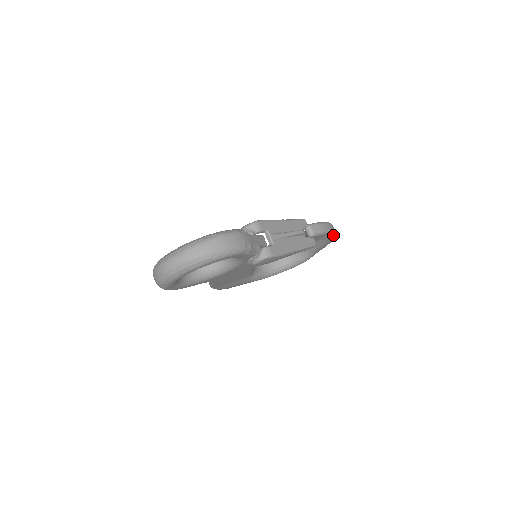
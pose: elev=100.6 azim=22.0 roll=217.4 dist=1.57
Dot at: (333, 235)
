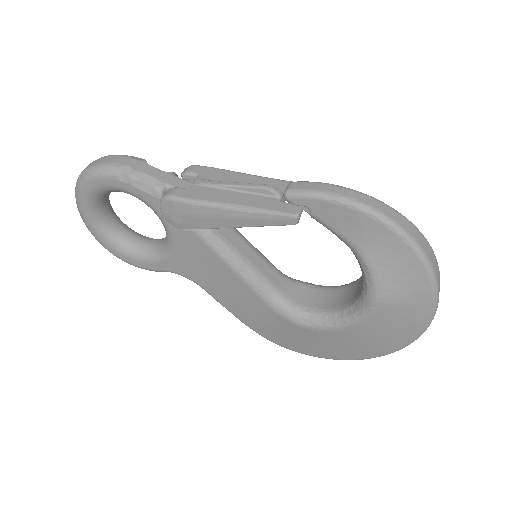
Dot at: (377, 221)
